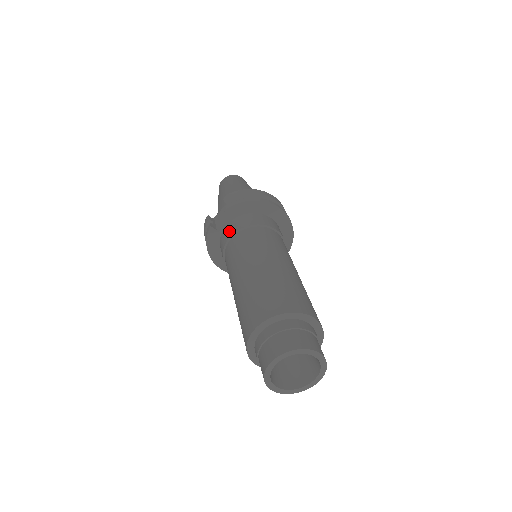
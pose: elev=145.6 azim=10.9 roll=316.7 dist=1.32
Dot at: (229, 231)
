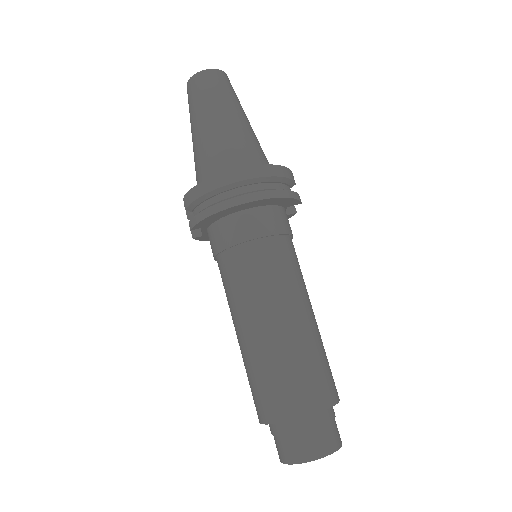
Dot at: occluded
